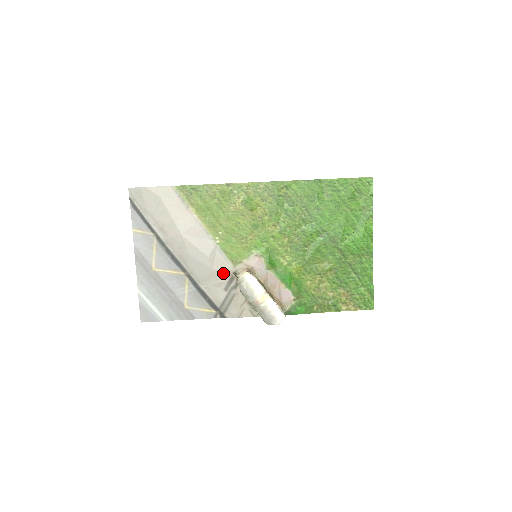
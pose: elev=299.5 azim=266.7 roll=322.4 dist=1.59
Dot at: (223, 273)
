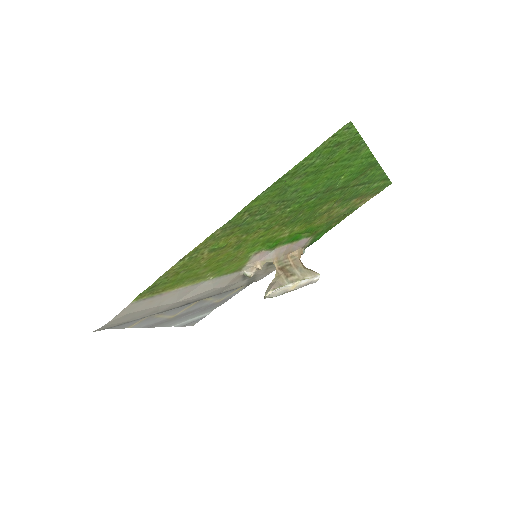
Dot at: (234, 280)
